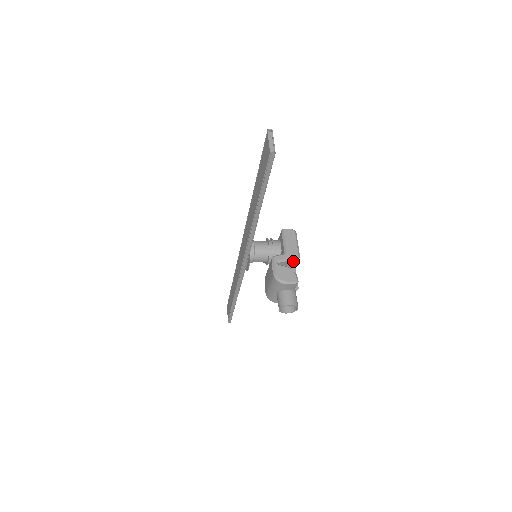
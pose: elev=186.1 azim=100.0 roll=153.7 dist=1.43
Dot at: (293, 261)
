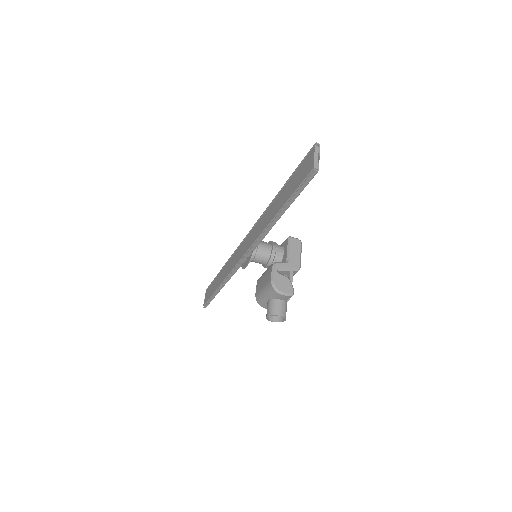
Dot at: (292, 272)
